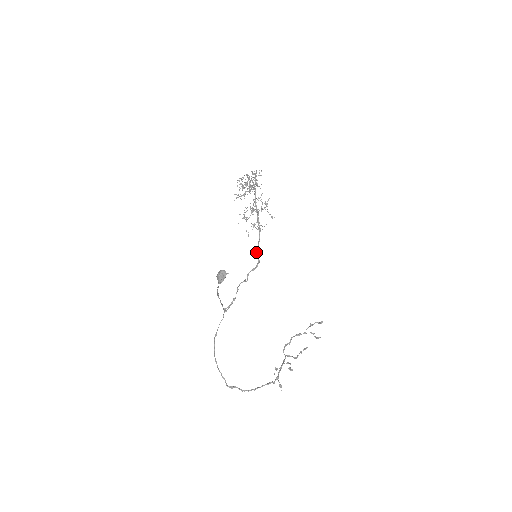
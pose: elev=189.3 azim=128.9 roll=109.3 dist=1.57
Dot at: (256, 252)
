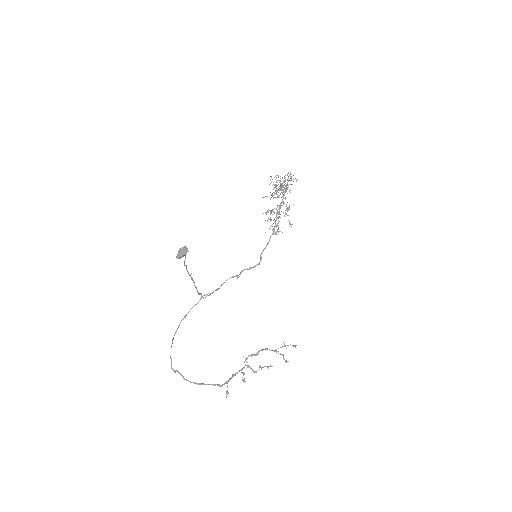
Dot at: (261, 253)
